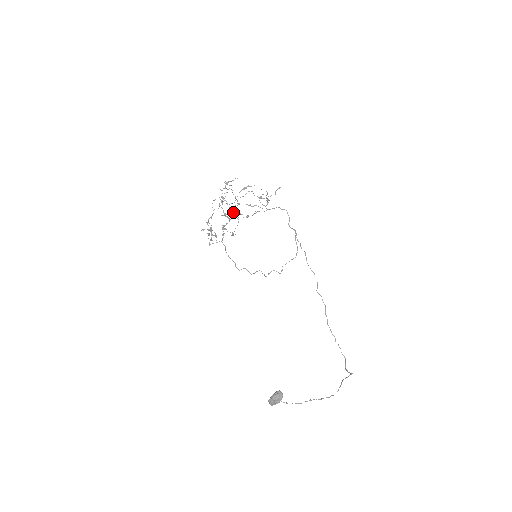
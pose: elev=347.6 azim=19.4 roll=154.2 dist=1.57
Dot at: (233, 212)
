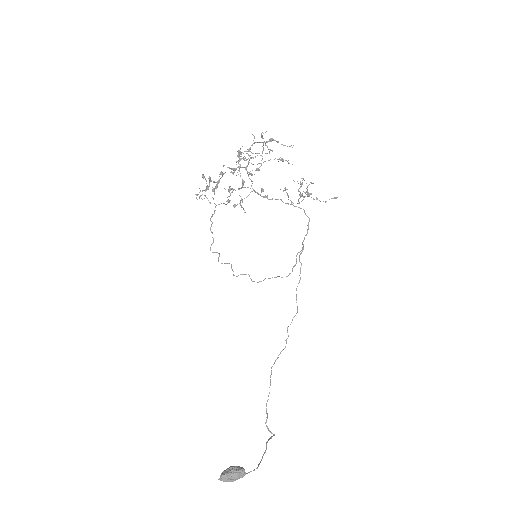
Dot at: occluded
